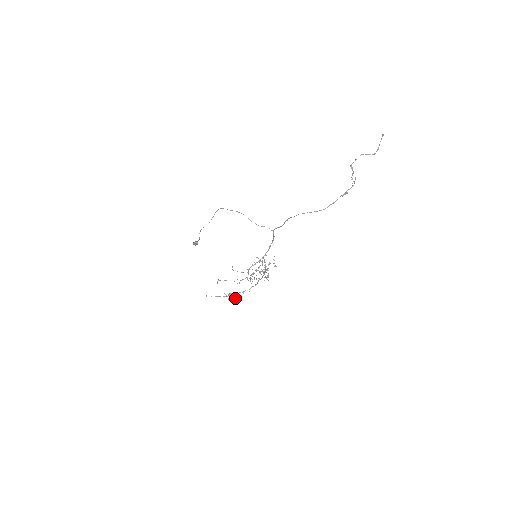
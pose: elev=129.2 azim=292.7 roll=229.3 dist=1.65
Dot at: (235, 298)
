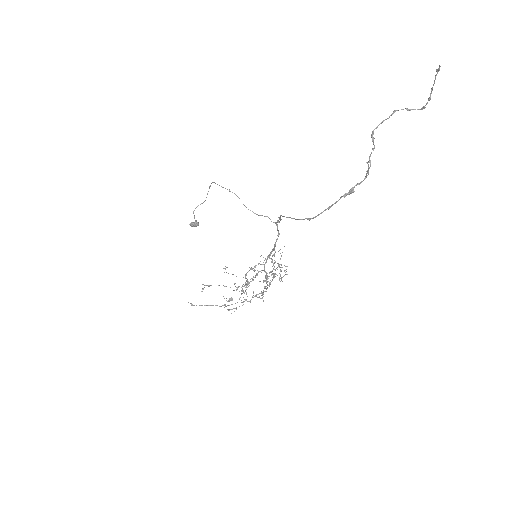
Dot at: (233, 308)
